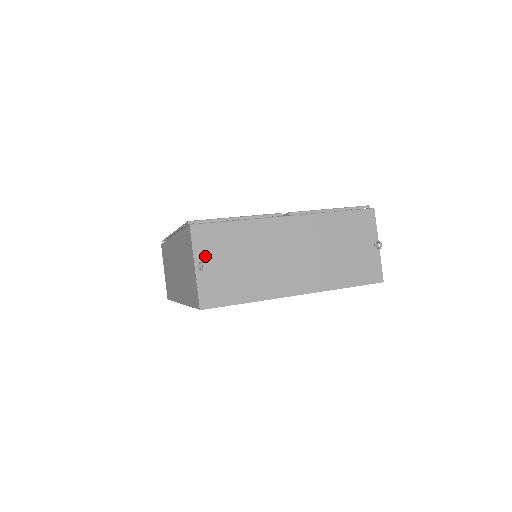
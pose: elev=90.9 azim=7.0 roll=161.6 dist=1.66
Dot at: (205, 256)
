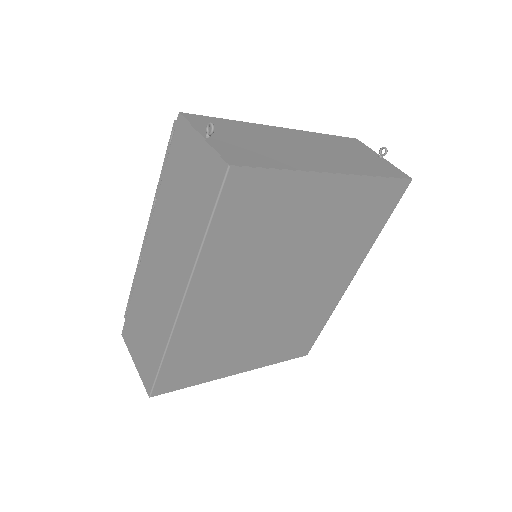
Dot at: occluded
